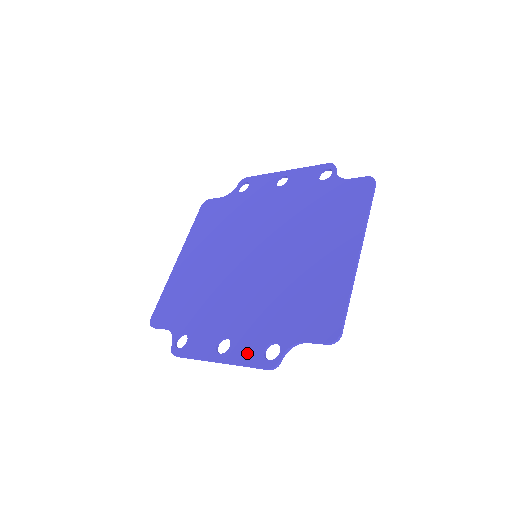
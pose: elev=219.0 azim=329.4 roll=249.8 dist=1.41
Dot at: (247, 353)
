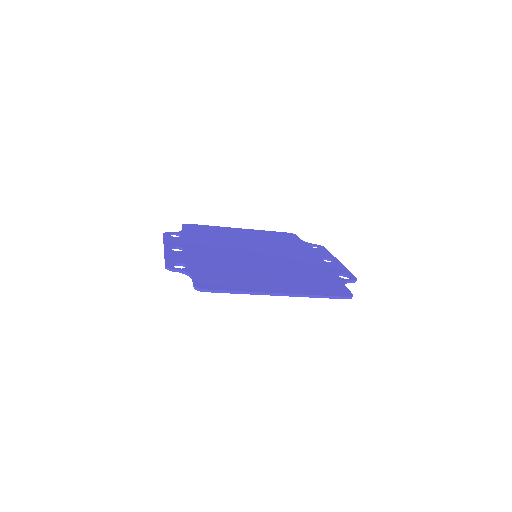
Dot at: (175, 257)
